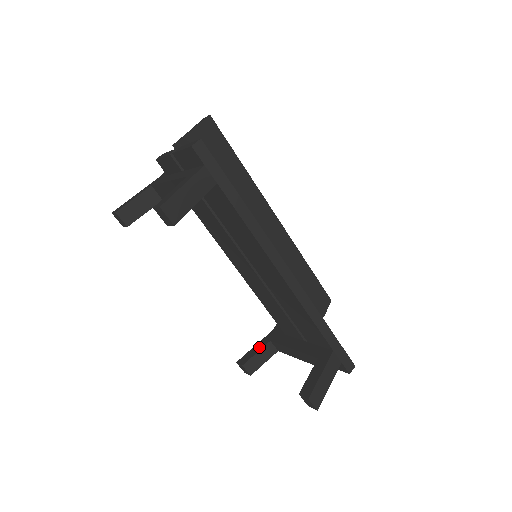
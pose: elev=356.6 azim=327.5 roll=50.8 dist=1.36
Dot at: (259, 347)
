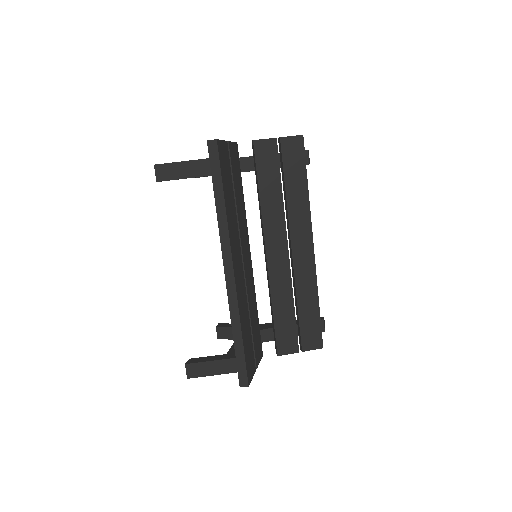
Dot at: occluded
